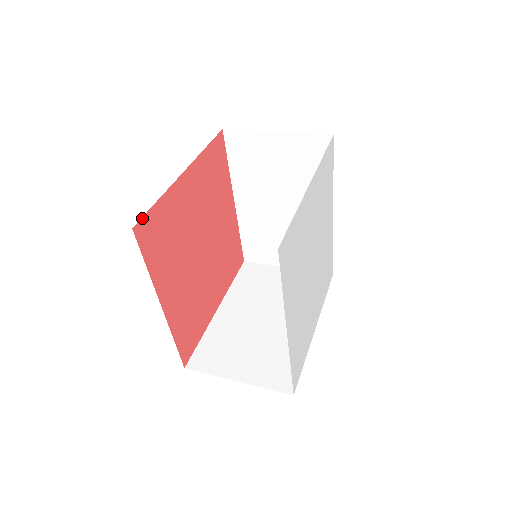
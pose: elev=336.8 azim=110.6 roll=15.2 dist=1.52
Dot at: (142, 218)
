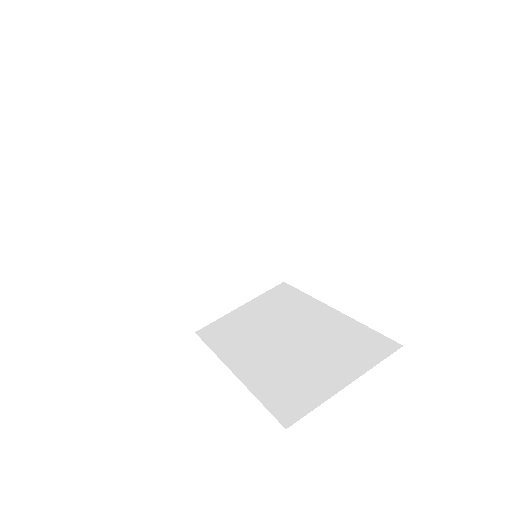
Dot at: occluded
